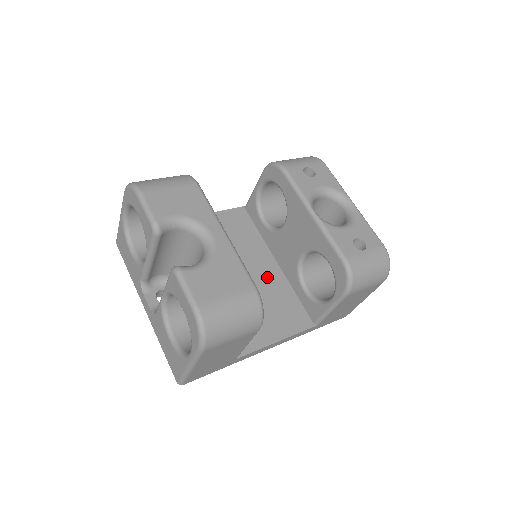
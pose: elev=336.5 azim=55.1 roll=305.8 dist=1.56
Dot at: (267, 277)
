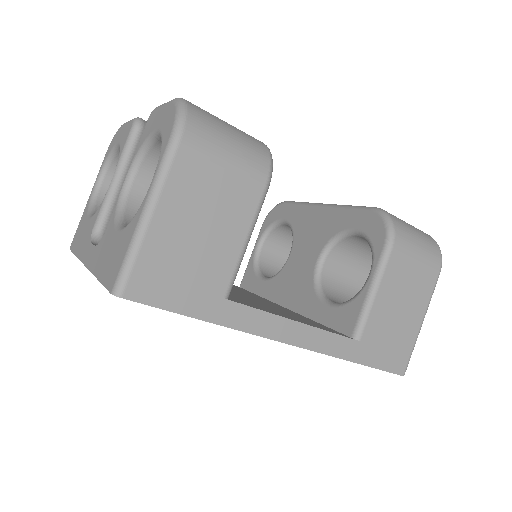
Dot at: (272, 304)
